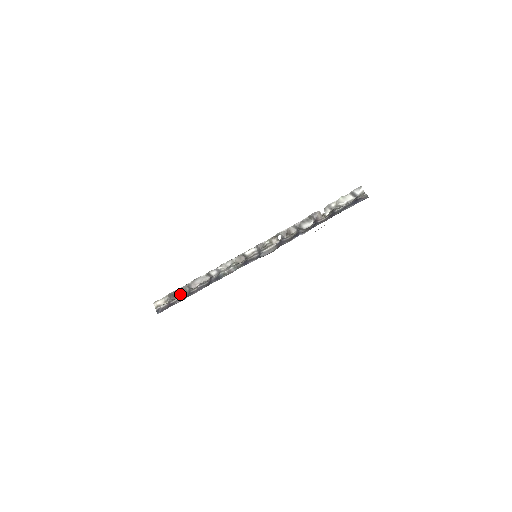
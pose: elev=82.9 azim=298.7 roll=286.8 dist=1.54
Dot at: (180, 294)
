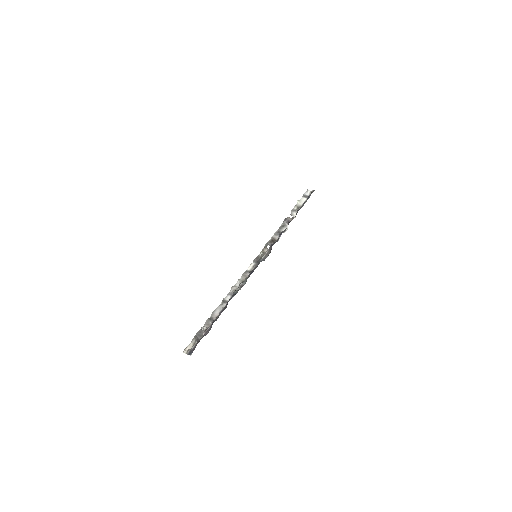
Dot at: (205, 330)
